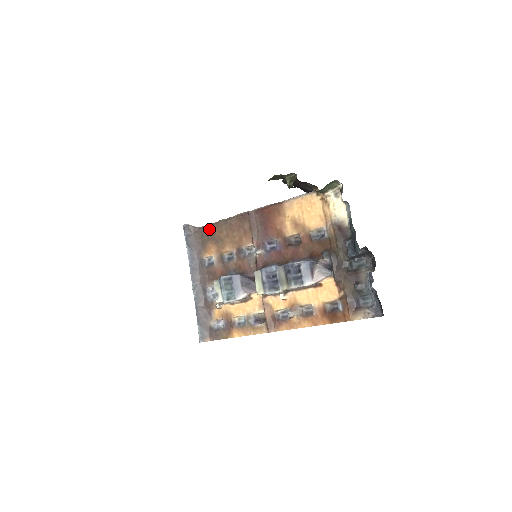
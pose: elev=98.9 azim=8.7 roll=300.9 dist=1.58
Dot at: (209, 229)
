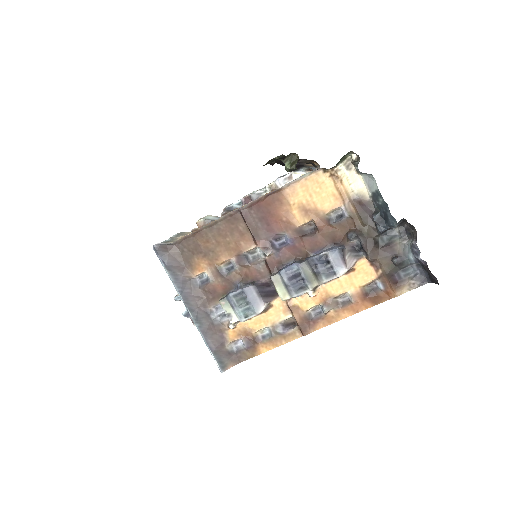
Dot at: (190, 242)
